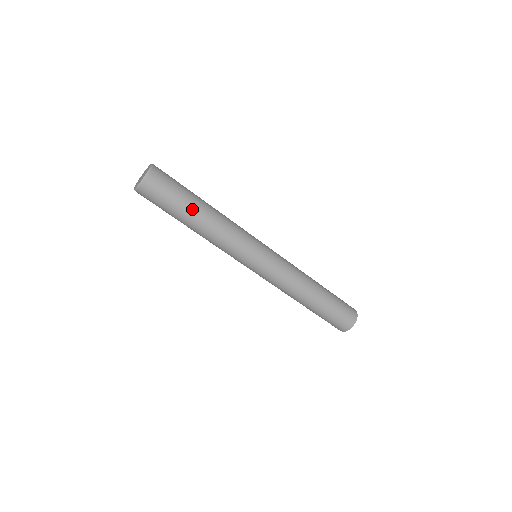
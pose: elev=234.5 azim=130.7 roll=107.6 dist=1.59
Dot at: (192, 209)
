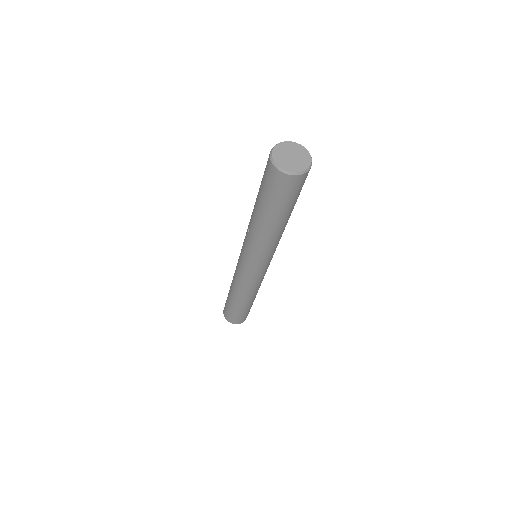
Dot at: occluded
